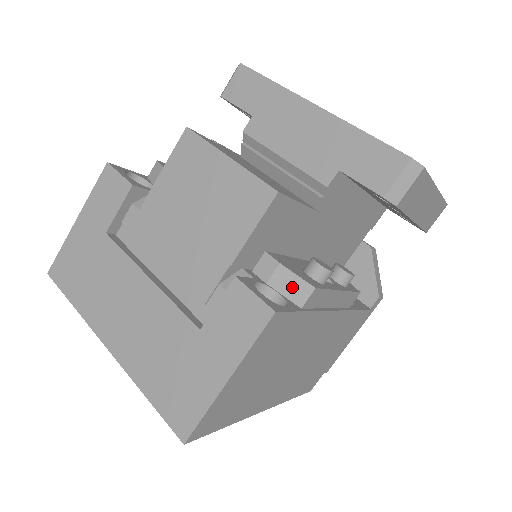
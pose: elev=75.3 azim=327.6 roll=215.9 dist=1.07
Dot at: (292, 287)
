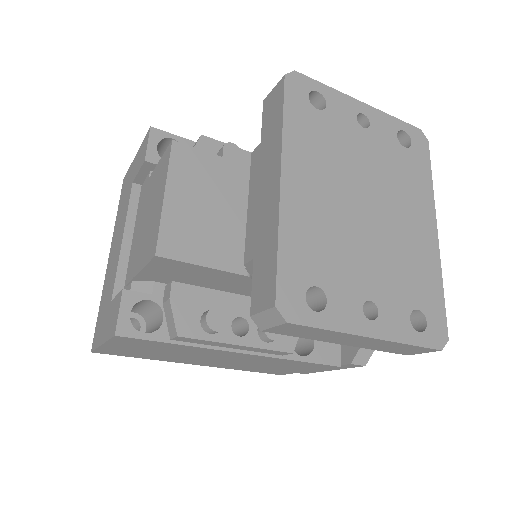
Dot at: (170, 321)
